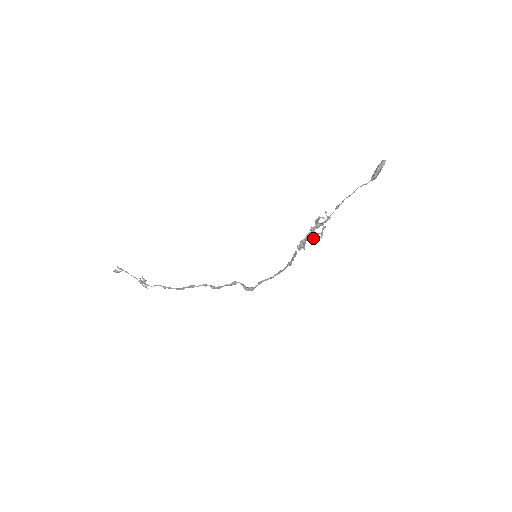
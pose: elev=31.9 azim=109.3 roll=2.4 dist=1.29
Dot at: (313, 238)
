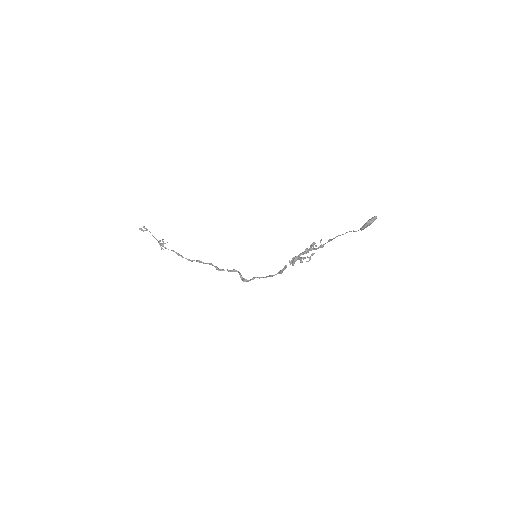
Dot at: (303, 259)
